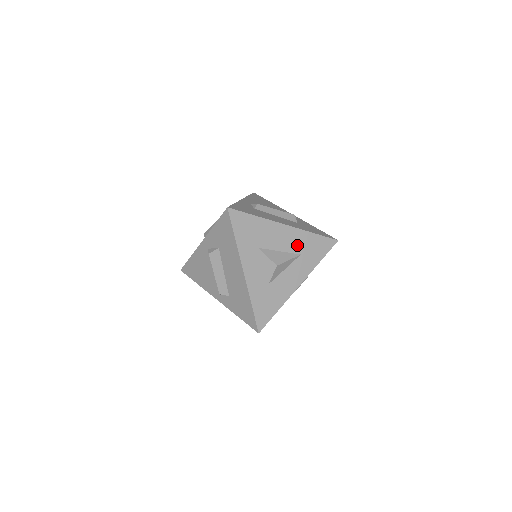
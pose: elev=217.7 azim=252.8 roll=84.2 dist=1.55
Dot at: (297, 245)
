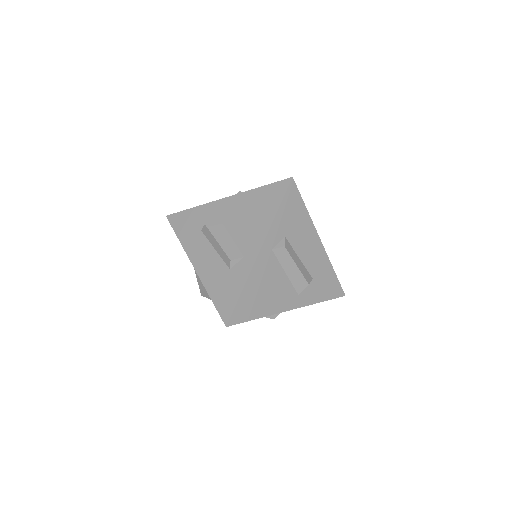
Dot at: occluded
